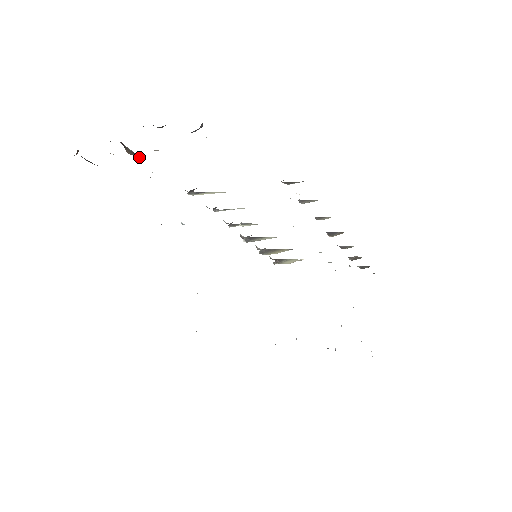
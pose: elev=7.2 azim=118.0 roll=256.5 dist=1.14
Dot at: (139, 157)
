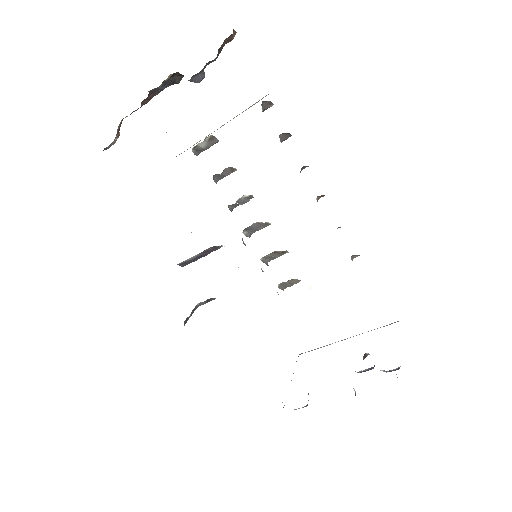
Dot at: occluded
